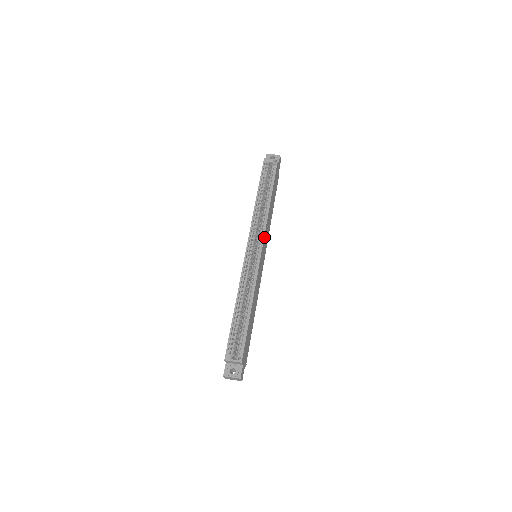
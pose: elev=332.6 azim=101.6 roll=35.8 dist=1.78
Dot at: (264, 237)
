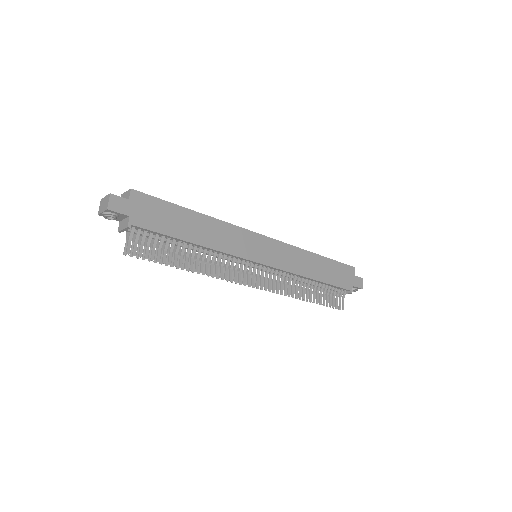
Dot at: (278, 242)
